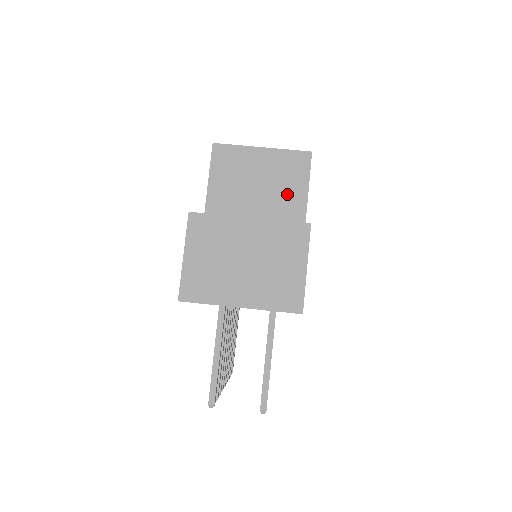
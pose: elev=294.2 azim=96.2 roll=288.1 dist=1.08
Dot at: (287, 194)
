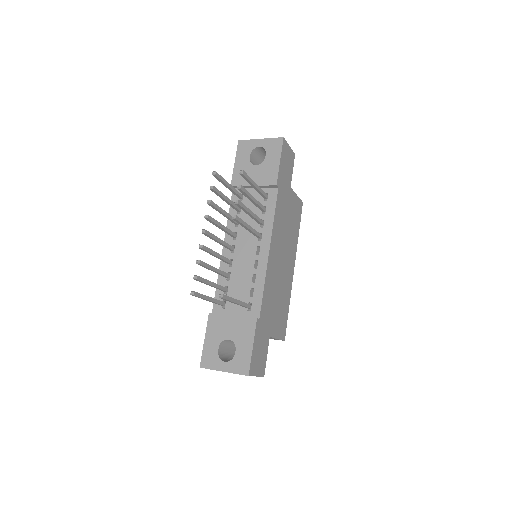
Dot at: occluded
